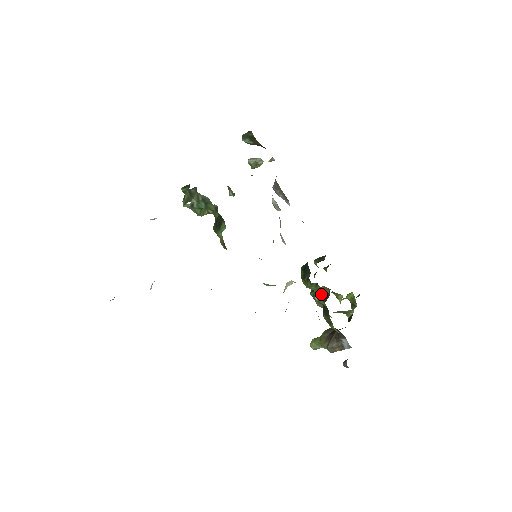
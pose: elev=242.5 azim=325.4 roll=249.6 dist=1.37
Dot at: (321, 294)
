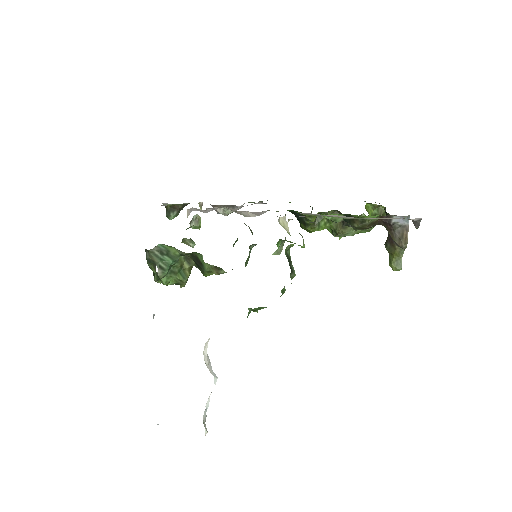
Dot at: occluded
